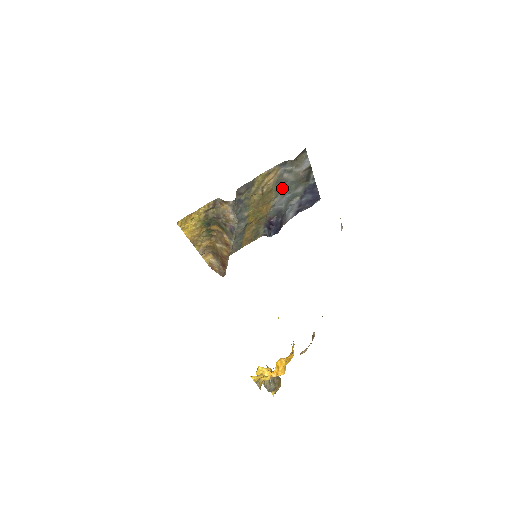
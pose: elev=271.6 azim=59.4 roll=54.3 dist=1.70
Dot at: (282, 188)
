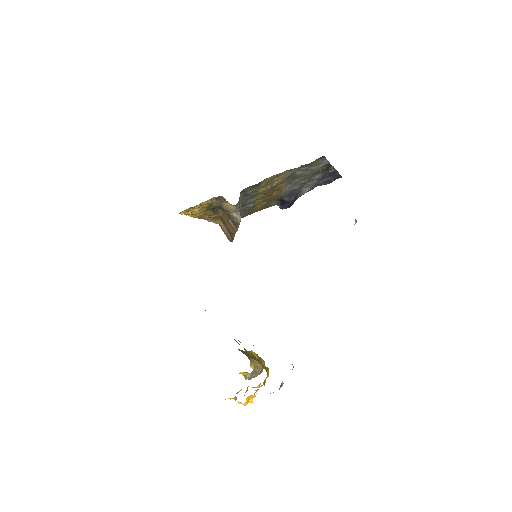
Dot at: (295, 178)
